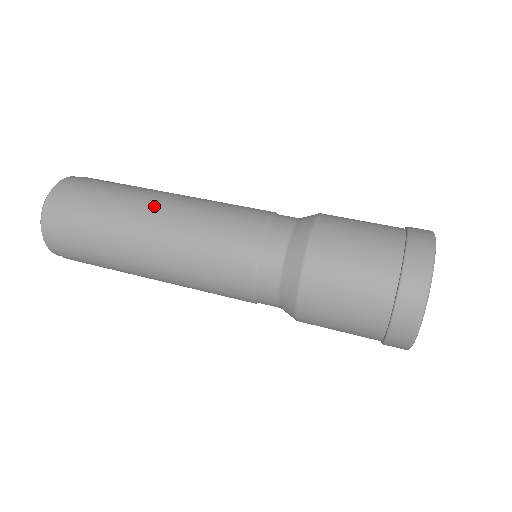
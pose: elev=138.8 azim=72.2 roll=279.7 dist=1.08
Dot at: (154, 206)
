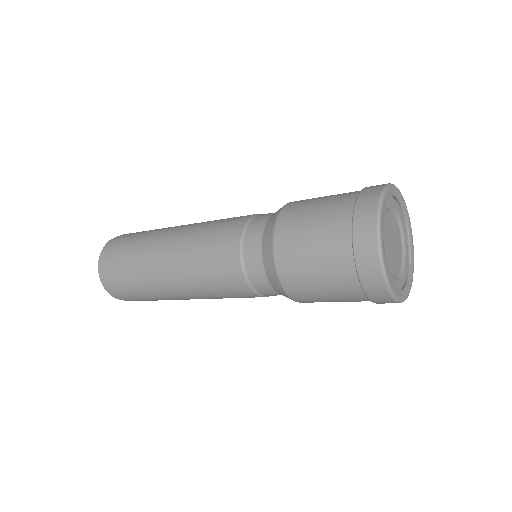
Dot at: (164, 243)
